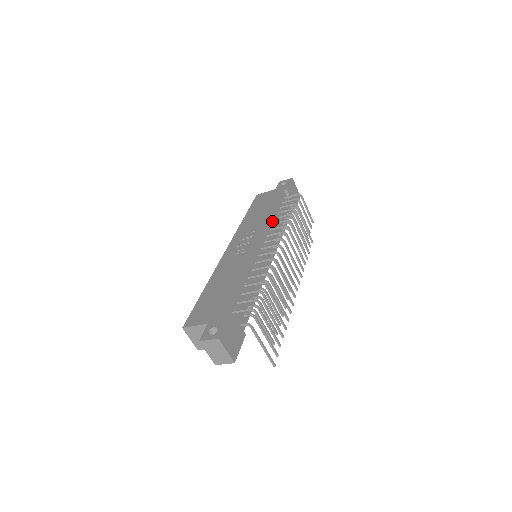
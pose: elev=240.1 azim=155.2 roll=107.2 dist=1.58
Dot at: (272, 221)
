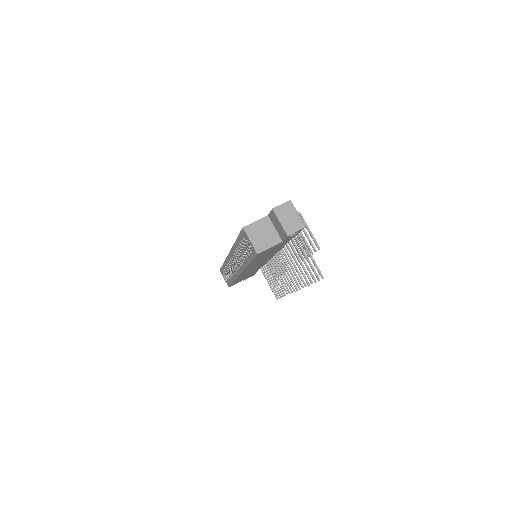
Dot at: occluded
